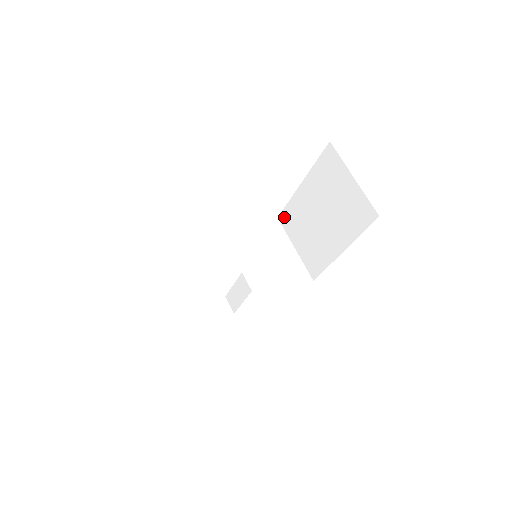
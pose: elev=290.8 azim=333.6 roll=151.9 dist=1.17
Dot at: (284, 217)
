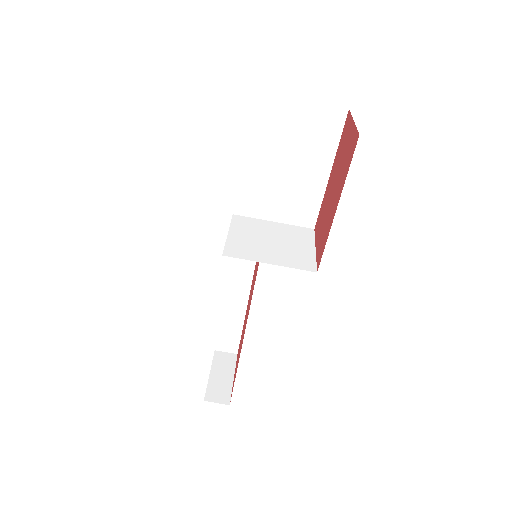
Dot at: (241, 206)
